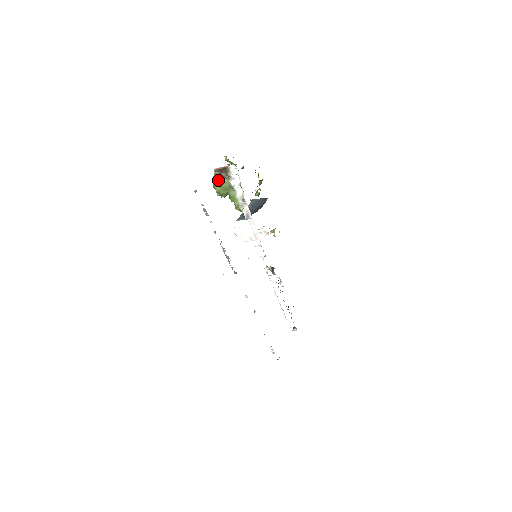
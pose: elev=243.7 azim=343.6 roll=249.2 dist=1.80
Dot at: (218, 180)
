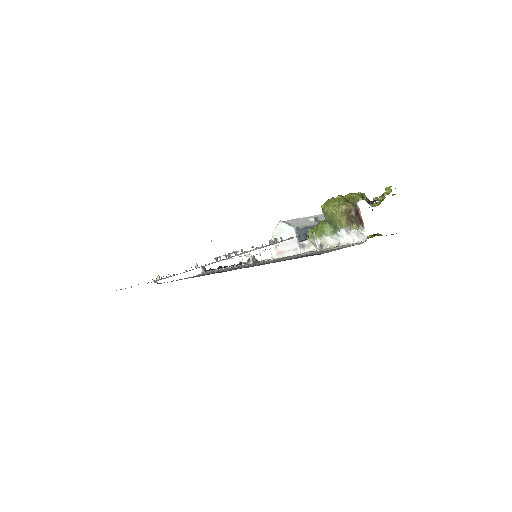
Dot at: (341, 213)
